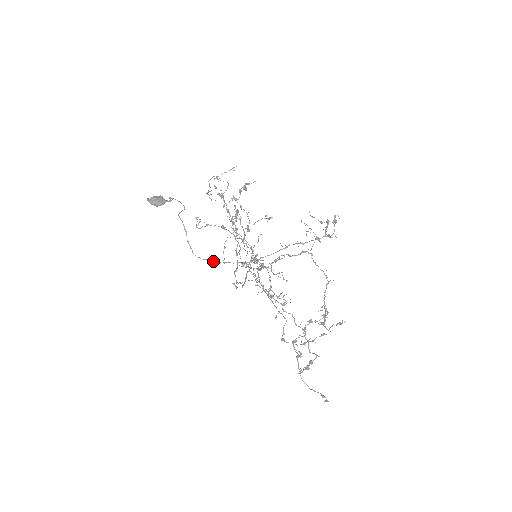
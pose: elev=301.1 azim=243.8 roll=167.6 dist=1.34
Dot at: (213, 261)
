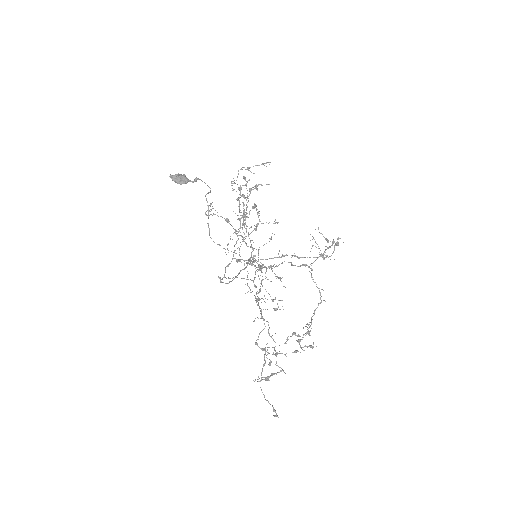
Dot at: (224, 248)
